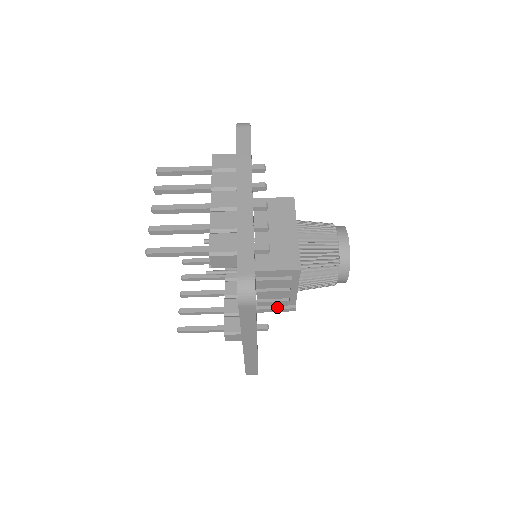
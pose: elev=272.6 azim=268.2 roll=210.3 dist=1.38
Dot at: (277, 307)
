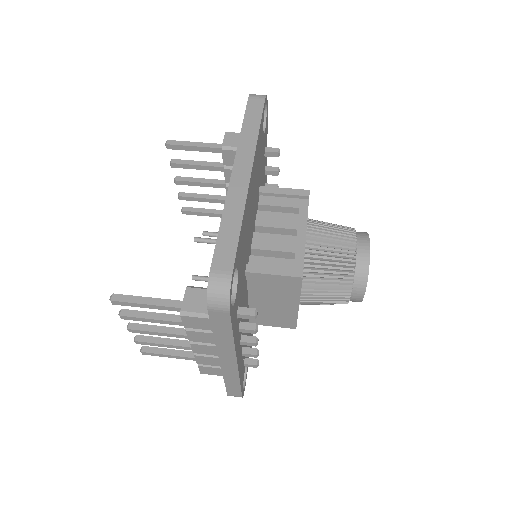
Dot at: (276, 268)
